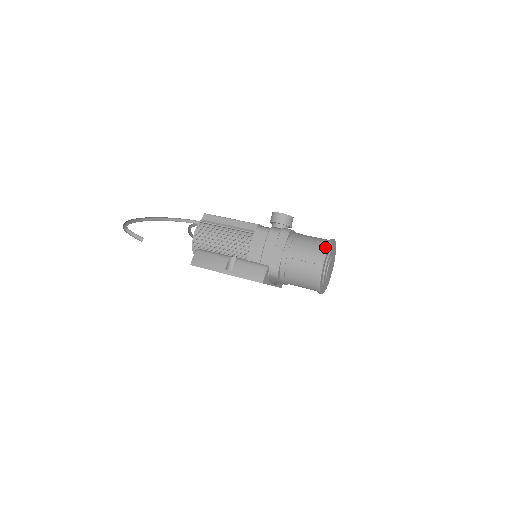
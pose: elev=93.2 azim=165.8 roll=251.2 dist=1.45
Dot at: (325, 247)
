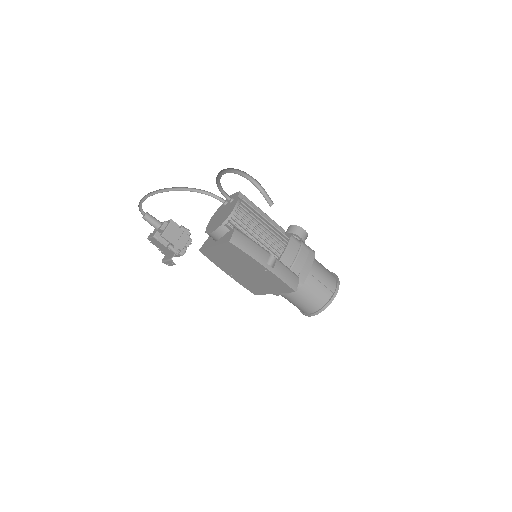
Dot at: (338, 279)
